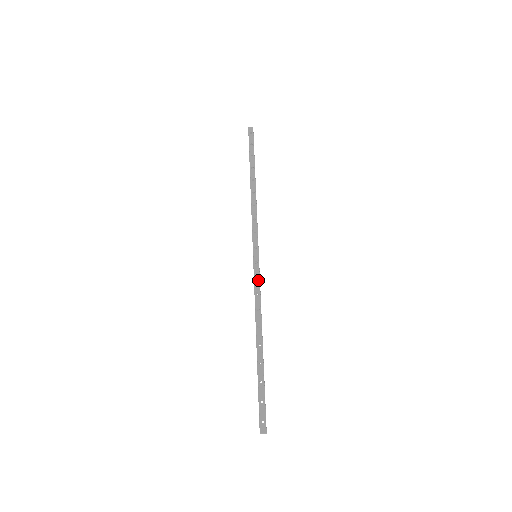
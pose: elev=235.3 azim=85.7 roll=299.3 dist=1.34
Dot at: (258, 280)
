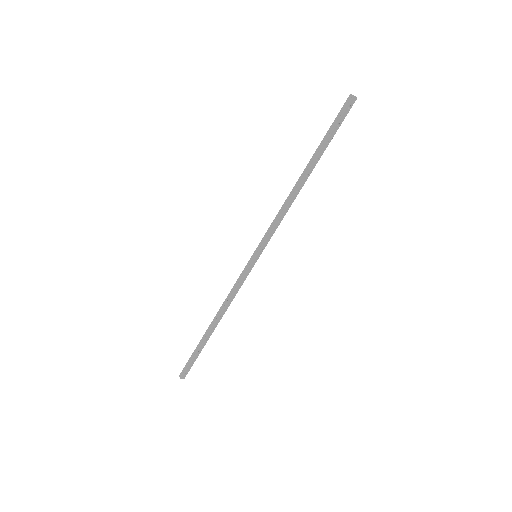
Dot at: (244, 280)
